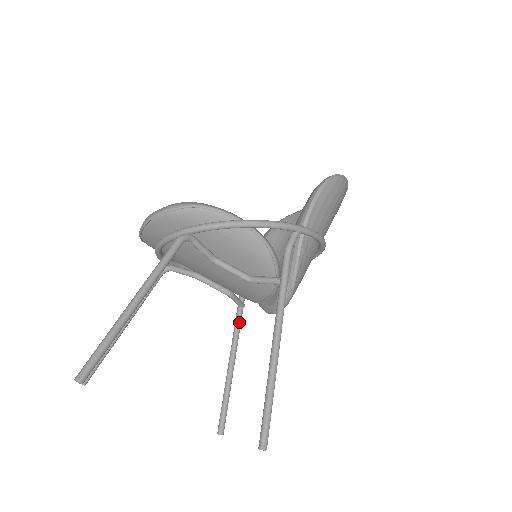
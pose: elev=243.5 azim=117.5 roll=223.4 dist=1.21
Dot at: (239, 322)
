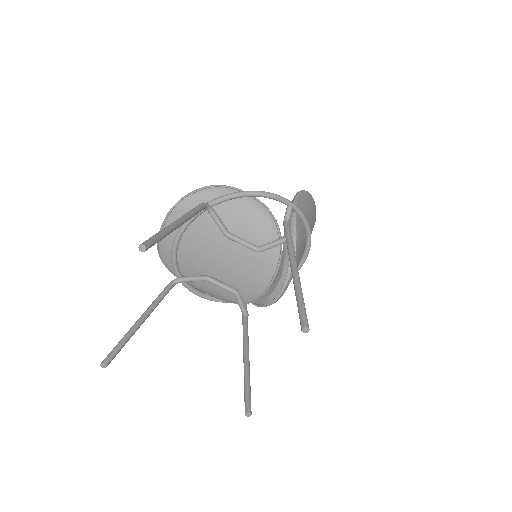
Dot at: (246, 326)
